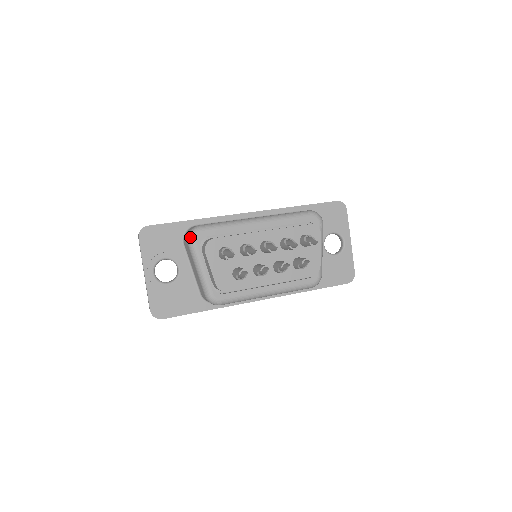
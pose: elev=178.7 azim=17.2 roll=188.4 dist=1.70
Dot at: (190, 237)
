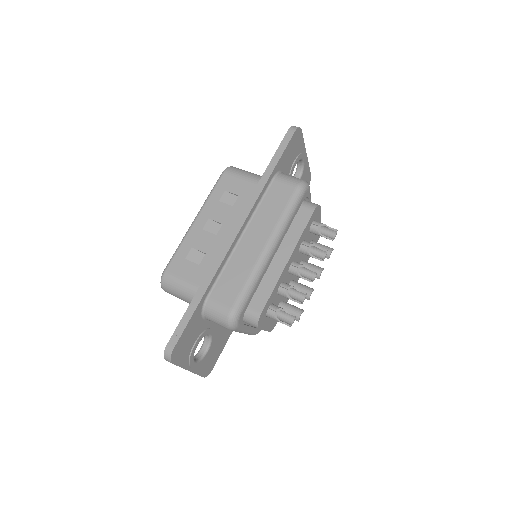
Dot at: (233, 327)
